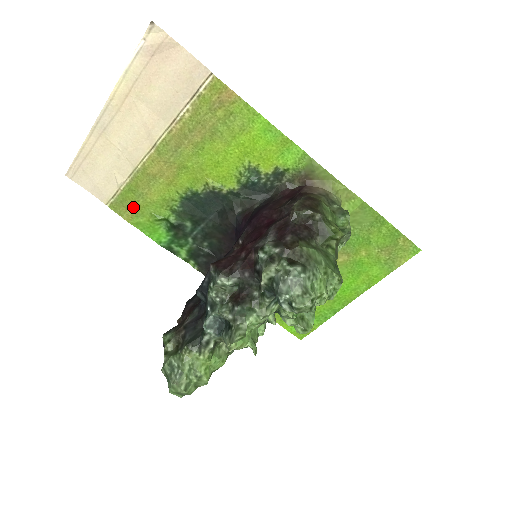
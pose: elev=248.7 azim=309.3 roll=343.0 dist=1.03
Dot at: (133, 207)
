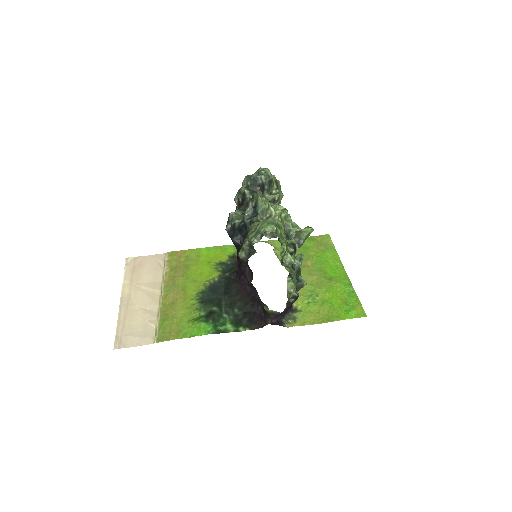
Dot at: (173, 328)
